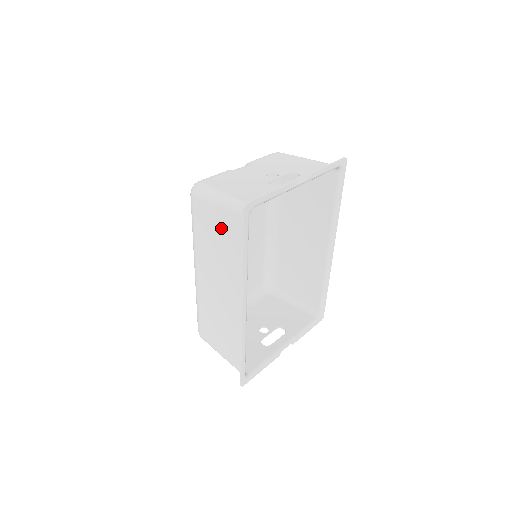
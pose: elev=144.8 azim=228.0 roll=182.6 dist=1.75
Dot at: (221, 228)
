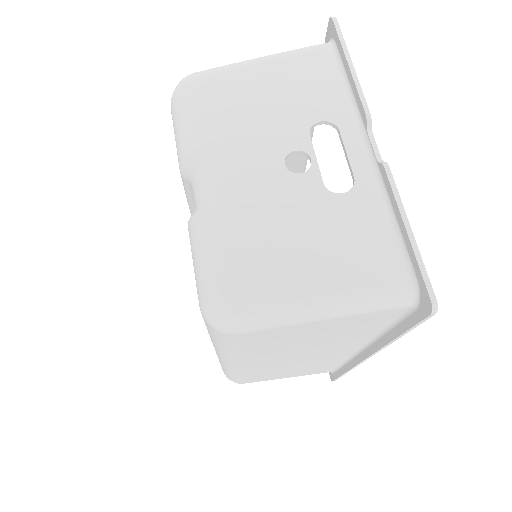
Dot at: (325, 331)
